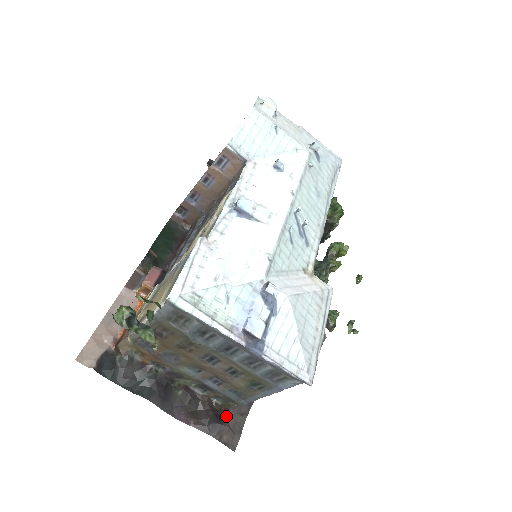
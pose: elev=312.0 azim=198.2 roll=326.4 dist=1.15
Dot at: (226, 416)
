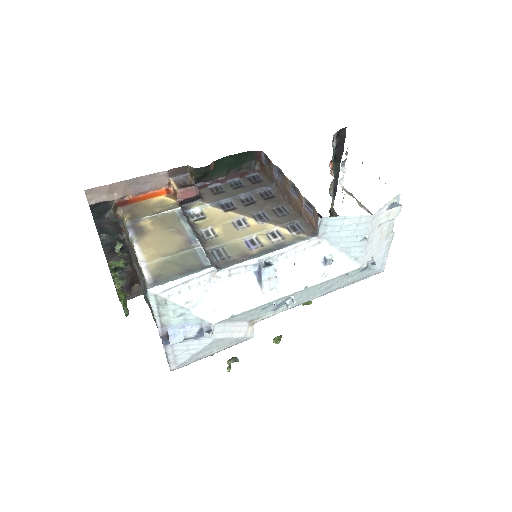
Dot at: (137, 285)
